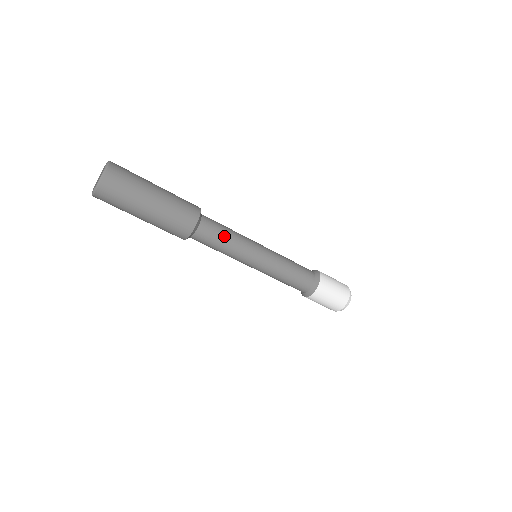
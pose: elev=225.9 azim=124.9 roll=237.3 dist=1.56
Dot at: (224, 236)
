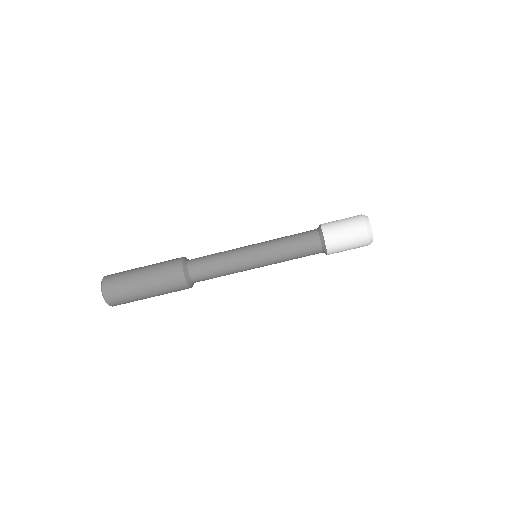
Dot at: (212, 258)
